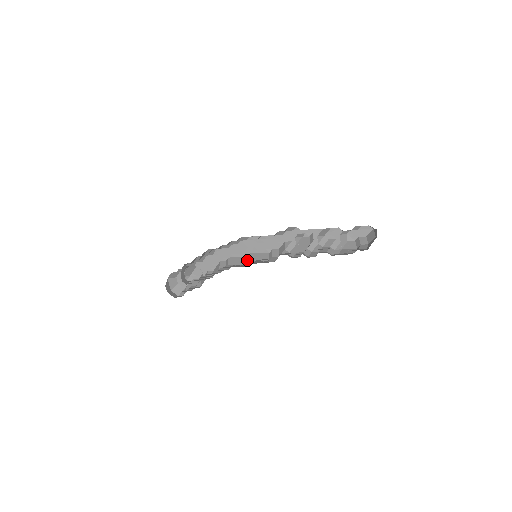
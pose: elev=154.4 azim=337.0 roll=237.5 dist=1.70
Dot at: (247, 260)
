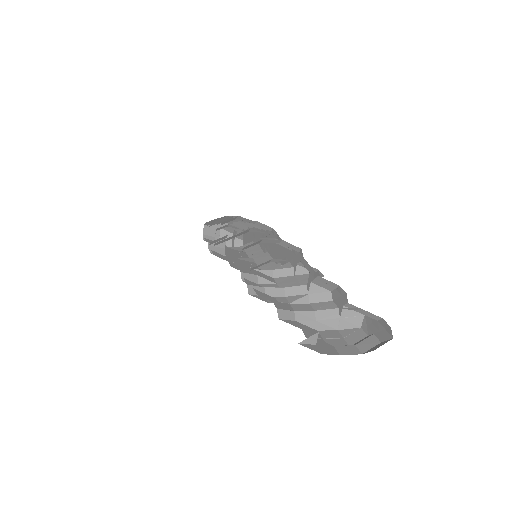
Dot at: (221, 247)
